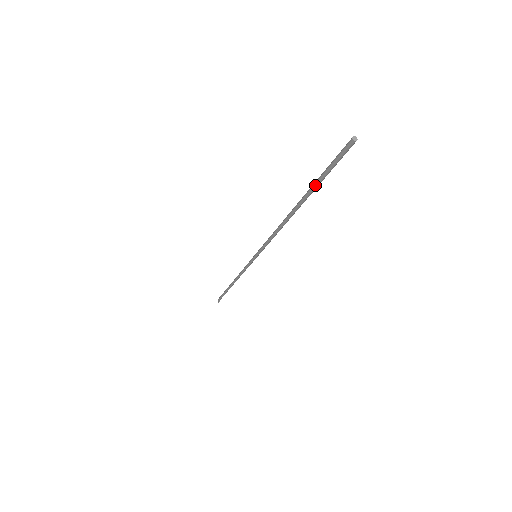
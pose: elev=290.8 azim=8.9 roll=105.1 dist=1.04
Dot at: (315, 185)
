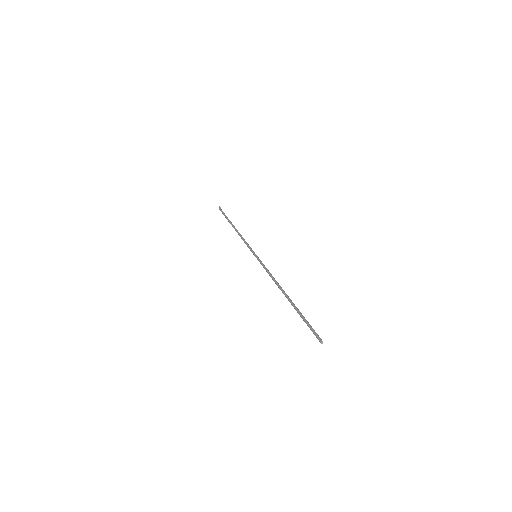
Dot at: (300, 315)
